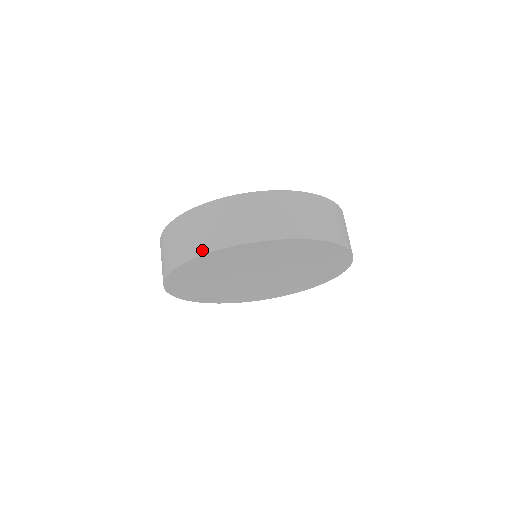
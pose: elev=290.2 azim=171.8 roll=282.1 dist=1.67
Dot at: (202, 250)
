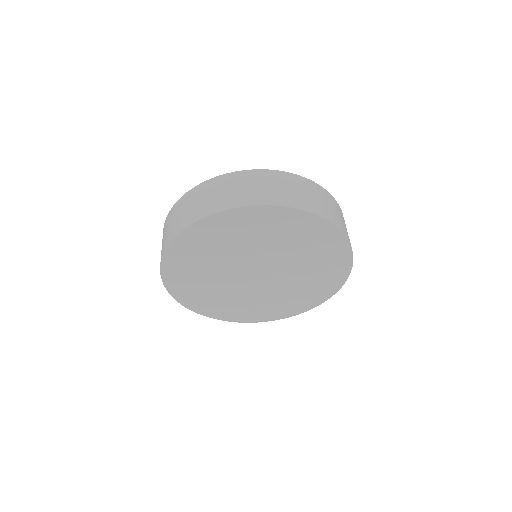
Dot at: (249, 202)
